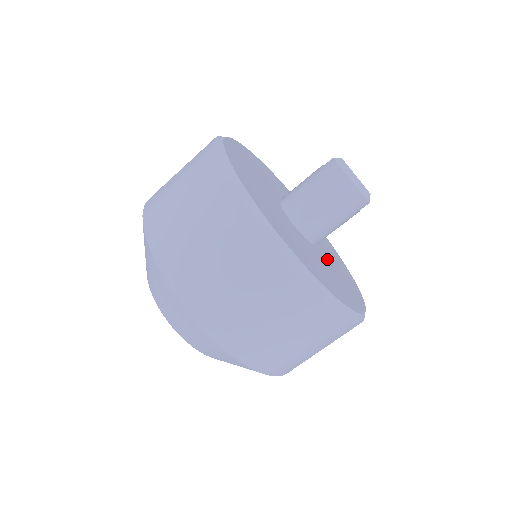
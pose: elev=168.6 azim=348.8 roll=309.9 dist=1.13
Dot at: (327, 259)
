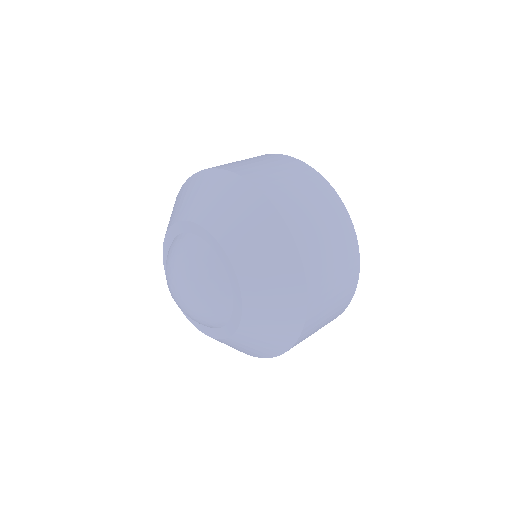
Dot at: occluded
